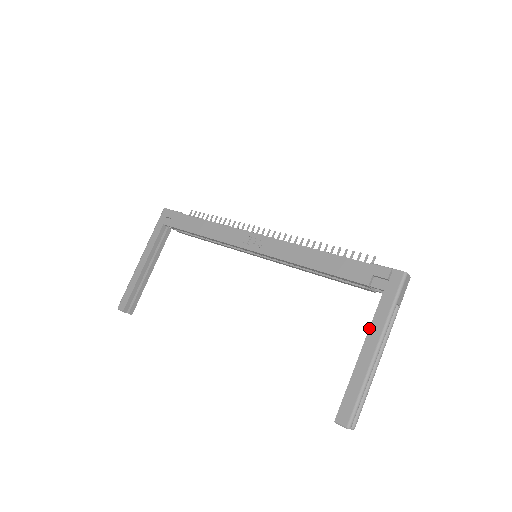
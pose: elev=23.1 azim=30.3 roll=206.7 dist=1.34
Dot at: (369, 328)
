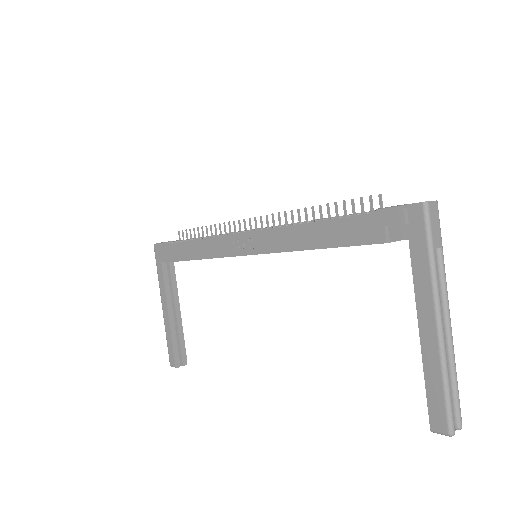
Dot at: occluded
